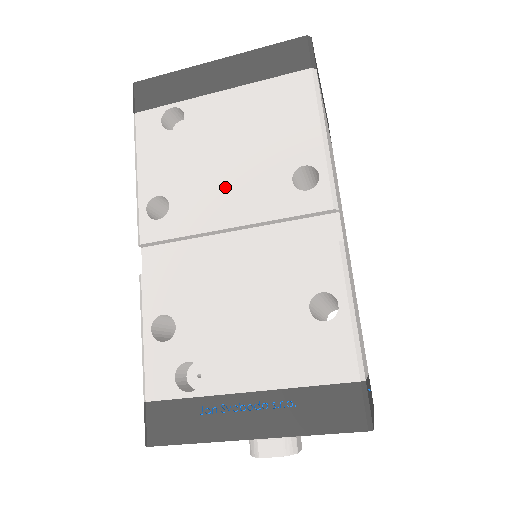
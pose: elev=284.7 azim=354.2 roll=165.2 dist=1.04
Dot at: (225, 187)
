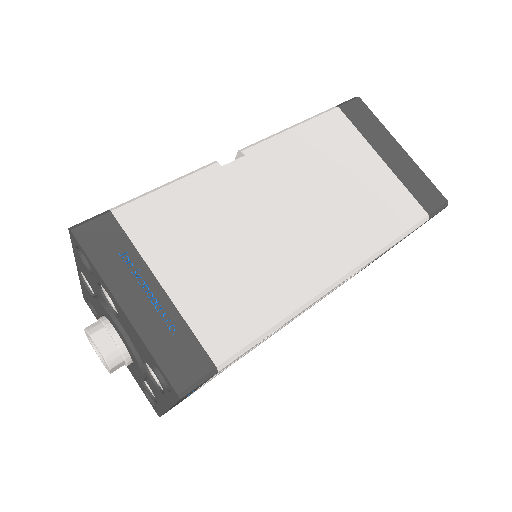
Dot at: occluded
